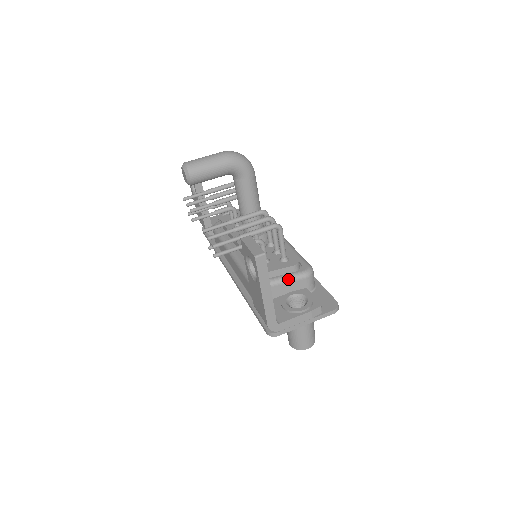
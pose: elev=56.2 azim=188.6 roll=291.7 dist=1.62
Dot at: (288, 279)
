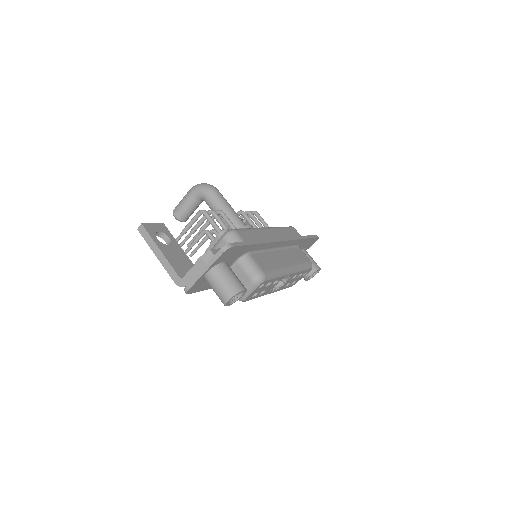
Dot at: (214, 247)
